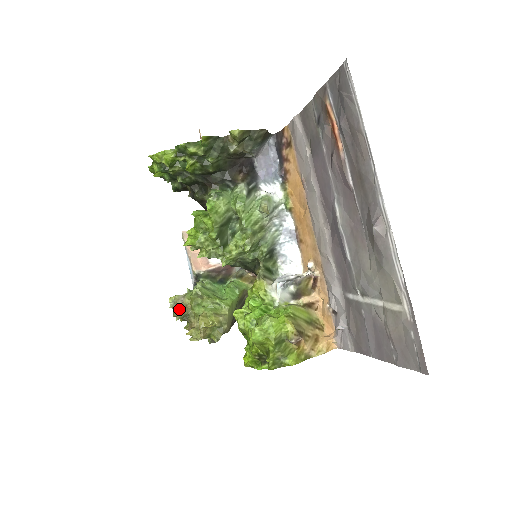
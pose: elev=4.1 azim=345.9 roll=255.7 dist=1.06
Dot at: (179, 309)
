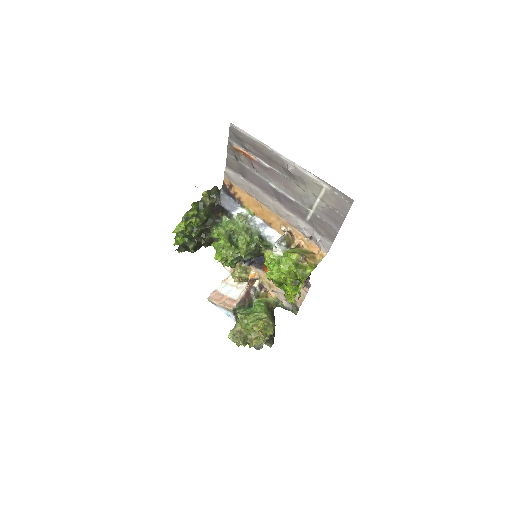
Dot at: (238, 335)
